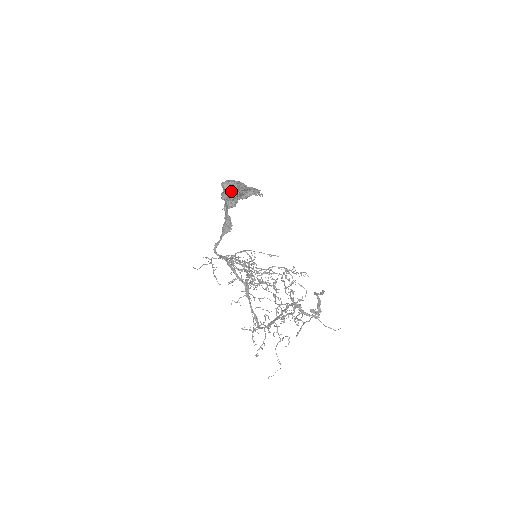
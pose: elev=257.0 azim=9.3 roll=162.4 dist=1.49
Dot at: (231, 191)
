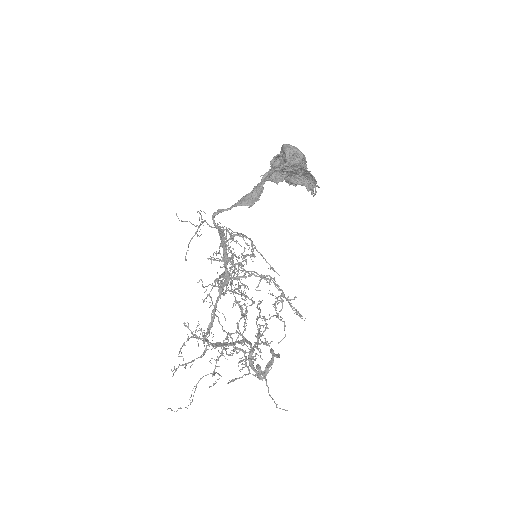
Dot at: (291, 159)
